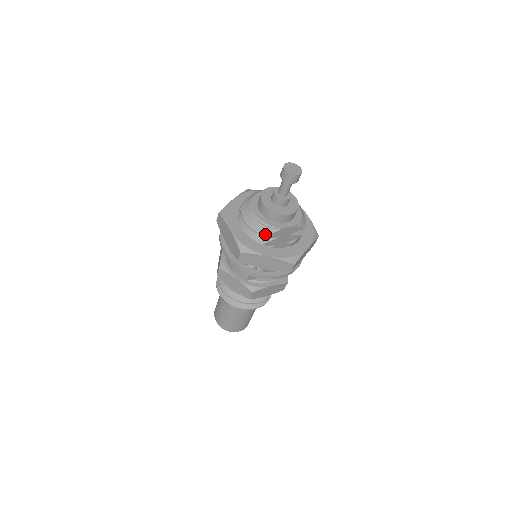
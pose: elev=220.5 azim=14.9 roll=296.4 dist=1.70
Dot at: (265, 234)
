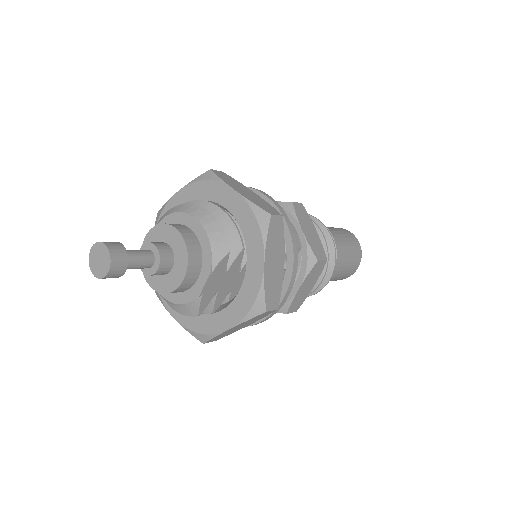
Dot at: (195, 314)
